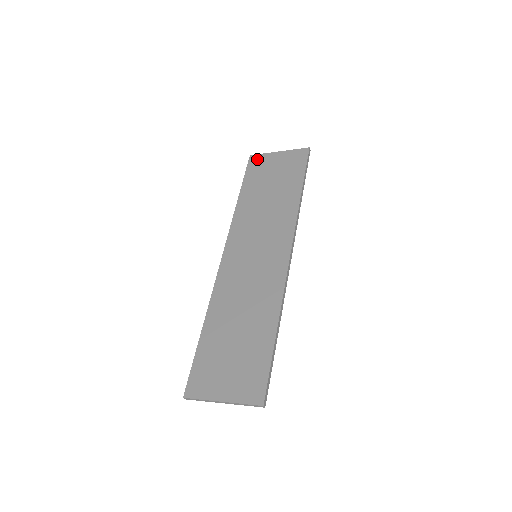
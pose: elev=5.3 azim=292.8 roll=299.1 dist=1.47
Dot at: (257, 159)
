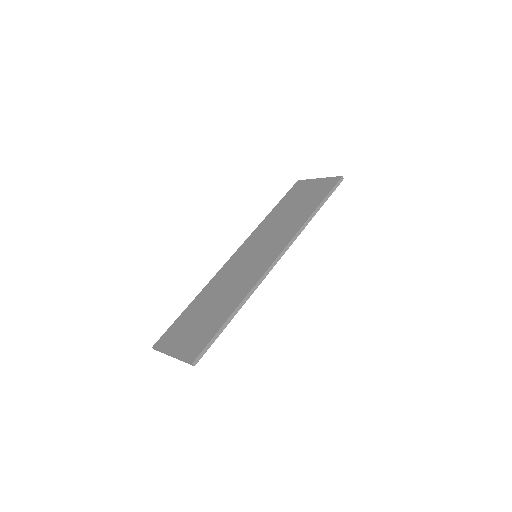
Dot at: (301, 183)
